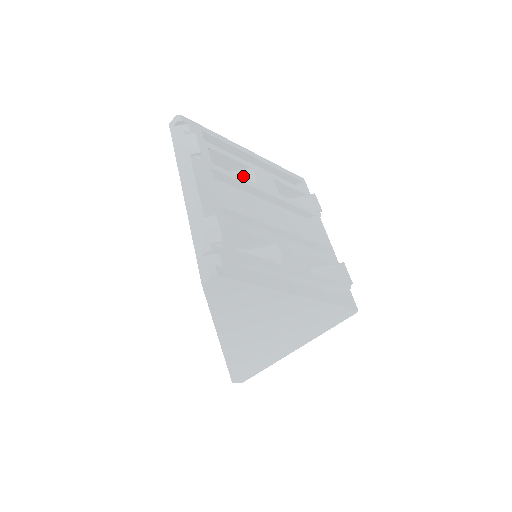
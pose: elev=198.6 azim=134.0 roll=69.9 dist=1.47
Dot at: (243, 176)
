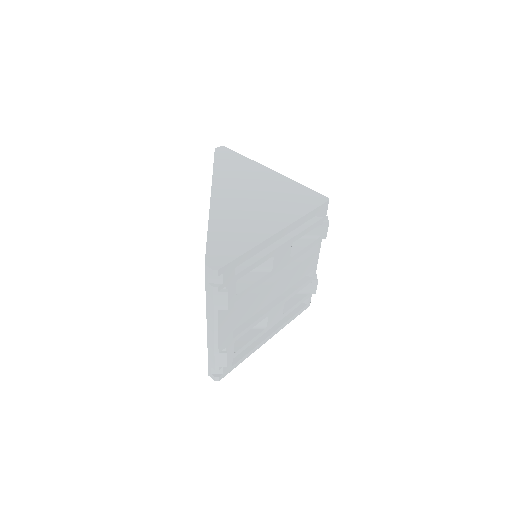
Dot at: occluded
